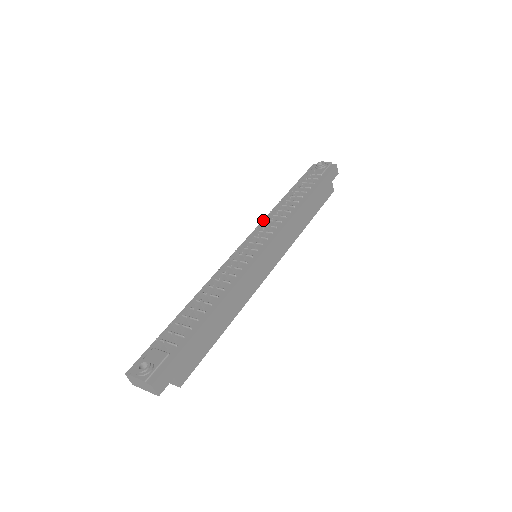
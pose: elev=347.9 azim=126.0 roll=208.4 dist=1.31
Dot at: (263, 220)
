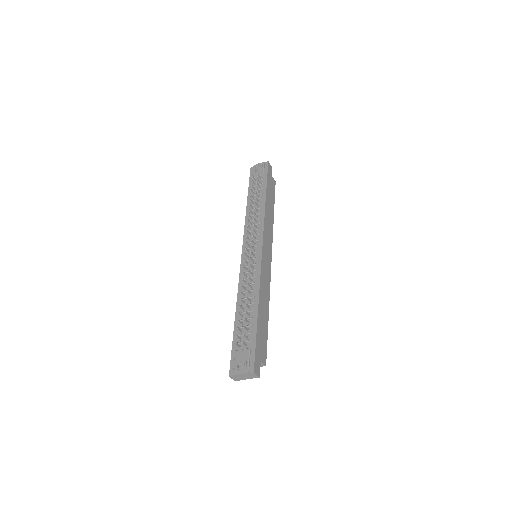
Dot at: (244, 228)
